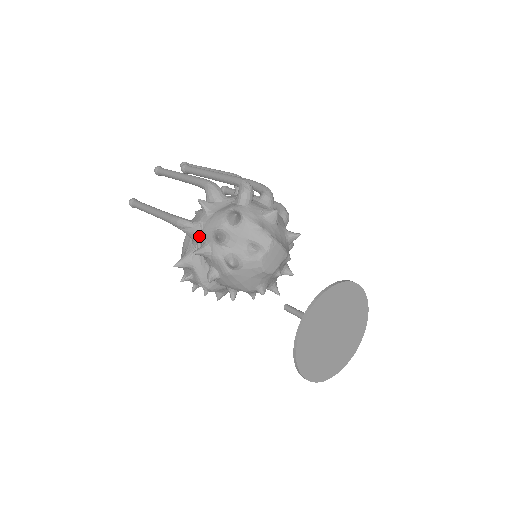
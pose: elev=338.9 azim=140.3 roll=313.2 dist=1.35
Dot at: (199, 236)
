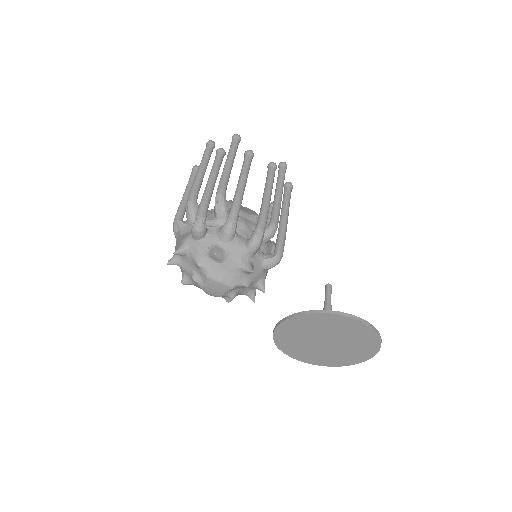
Dot at: occluded
